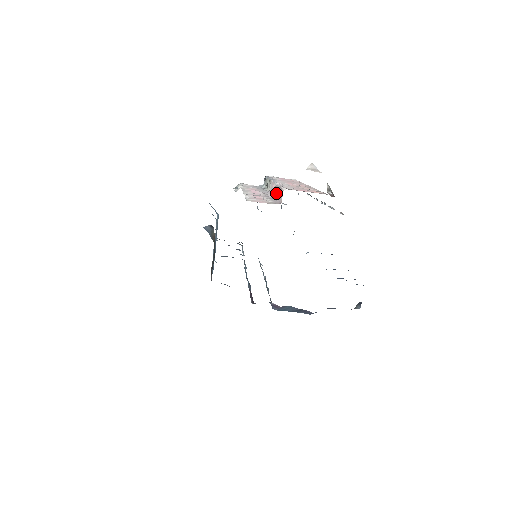
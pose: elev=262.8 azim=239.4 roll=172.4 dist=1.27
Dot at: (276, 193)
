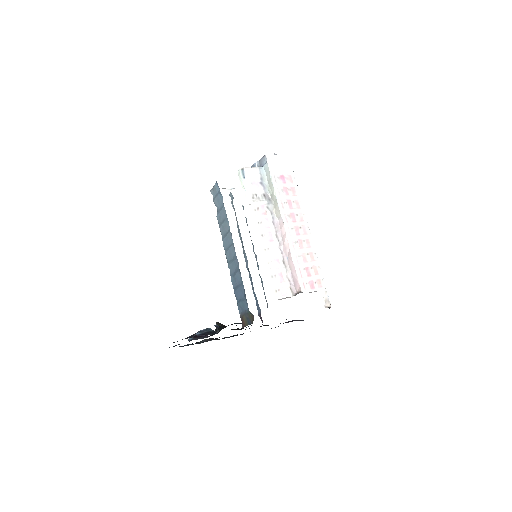
Dot at: (291, 266)
